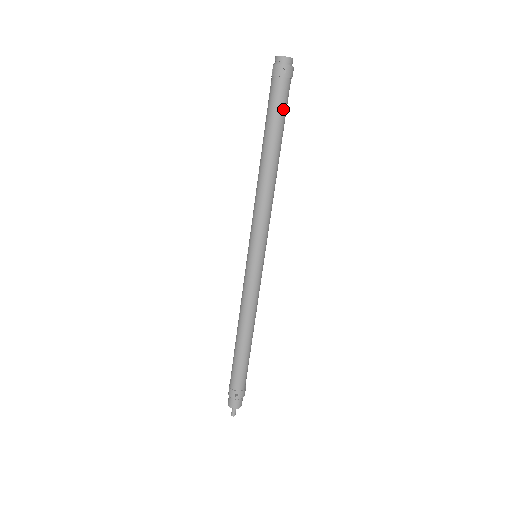
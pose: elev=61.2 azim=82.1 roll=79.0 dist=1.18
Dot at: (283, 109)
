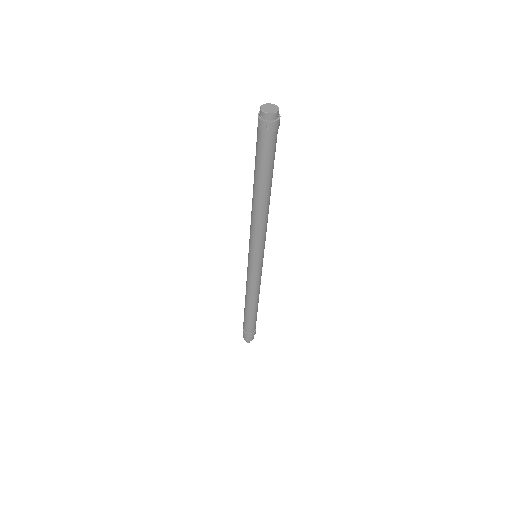
Dot at: (271, 157)
